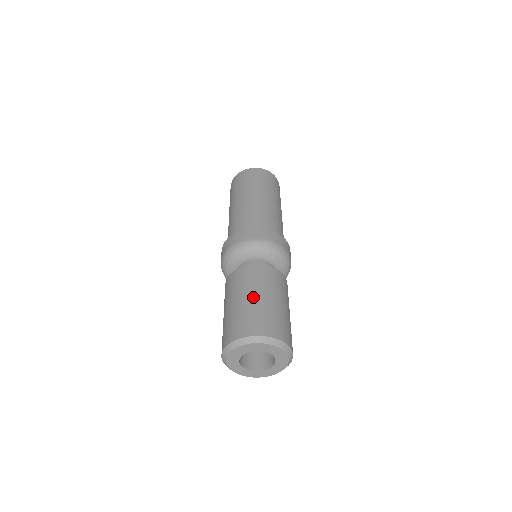
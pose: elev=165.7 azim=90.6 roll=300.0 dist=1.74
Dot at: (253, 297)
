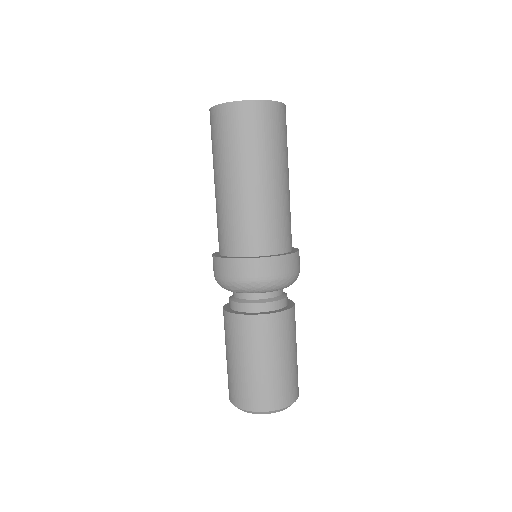
Dot at: (273, 363)
